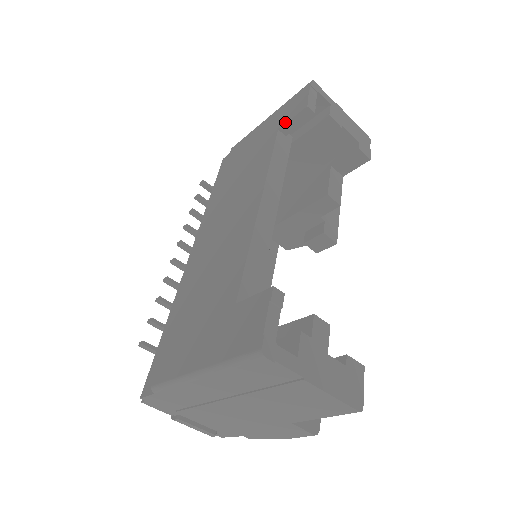
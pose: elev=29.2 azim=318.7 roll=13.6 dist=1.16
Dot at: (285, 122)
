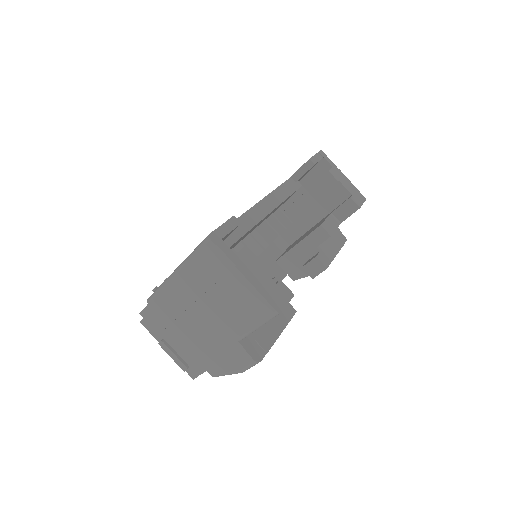
Dot at: (296, 172)
